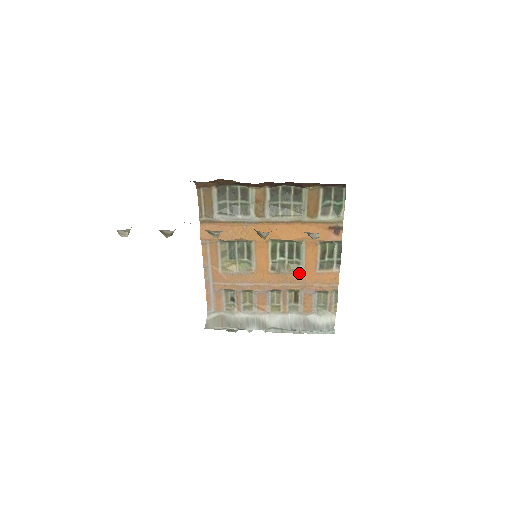
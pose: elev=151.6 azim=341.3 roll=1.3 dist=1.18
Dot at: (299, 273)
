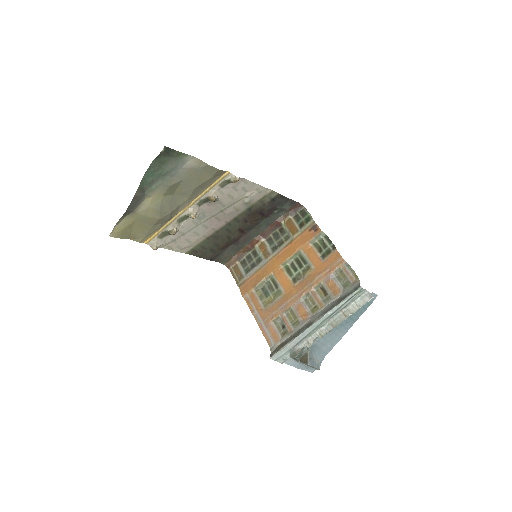
Dot at: (312, 272)
